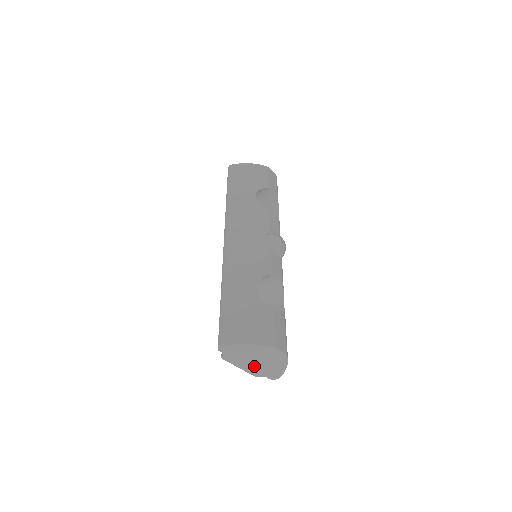
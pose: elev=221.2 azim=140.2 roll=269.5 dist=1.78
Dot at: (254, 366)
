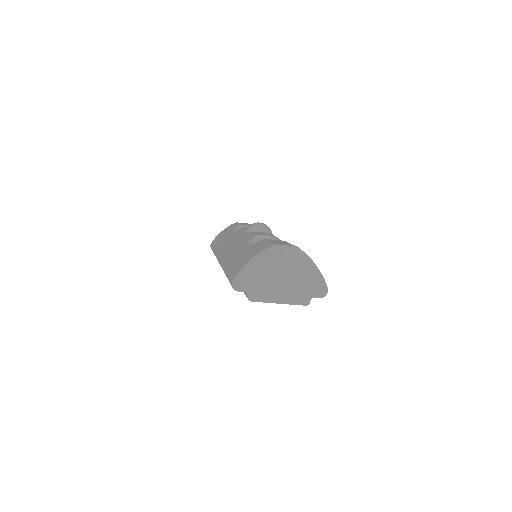
Dot at: (288, 289)
